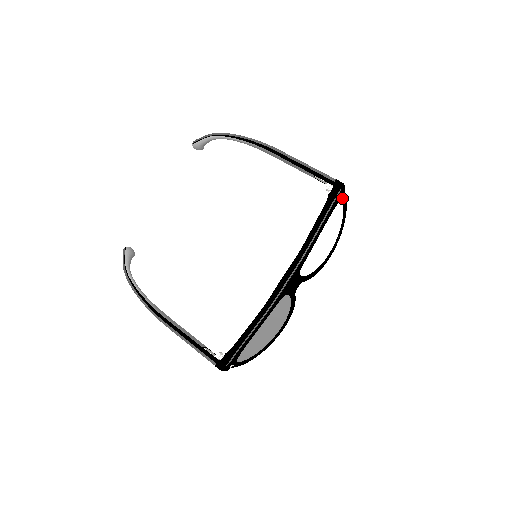
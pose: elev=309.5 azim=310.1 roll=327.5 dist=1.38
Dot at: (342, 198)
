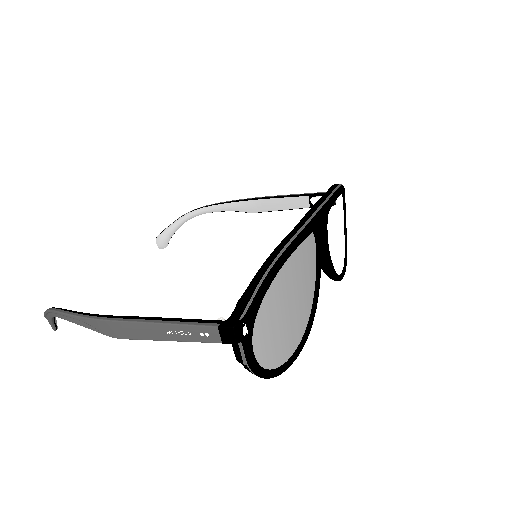
Dot at: (345, 206)
